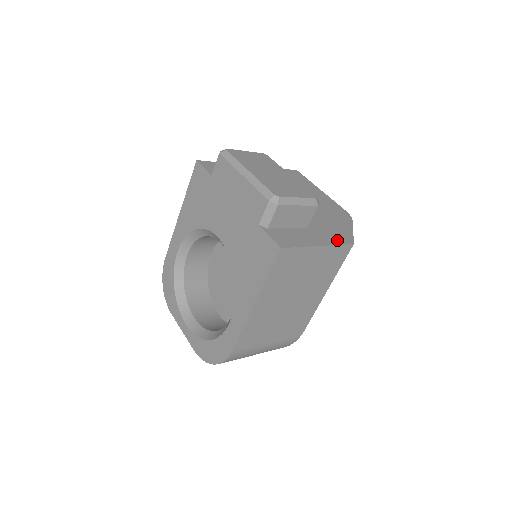
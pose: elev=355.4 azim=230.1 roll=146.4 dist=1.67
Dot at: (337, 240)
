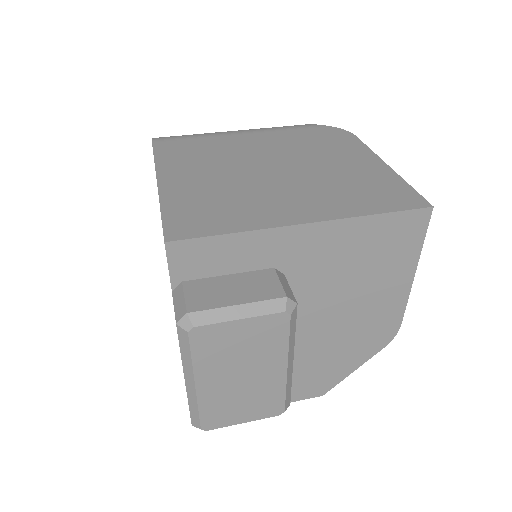
Dot at: (300, 395)
